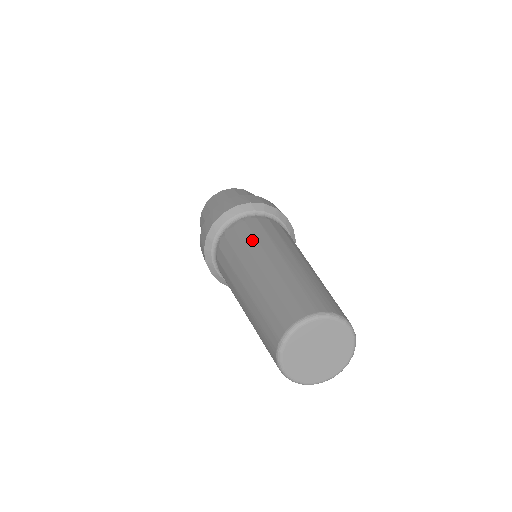
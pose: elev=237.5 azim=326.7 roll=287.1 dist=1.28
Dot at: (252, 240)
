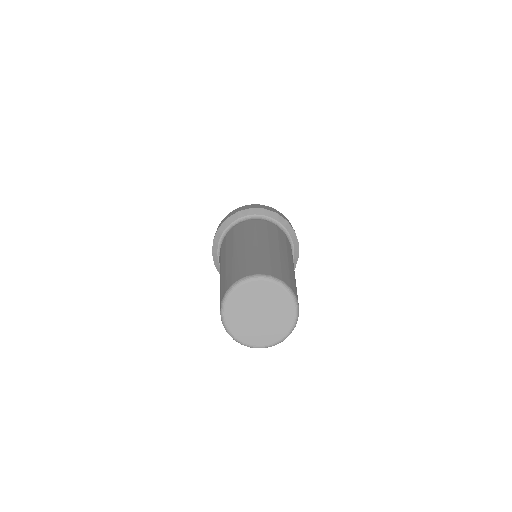
Dot at: (220, 260)
